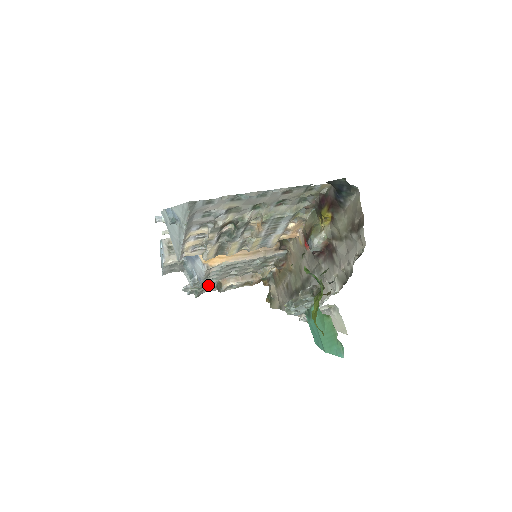
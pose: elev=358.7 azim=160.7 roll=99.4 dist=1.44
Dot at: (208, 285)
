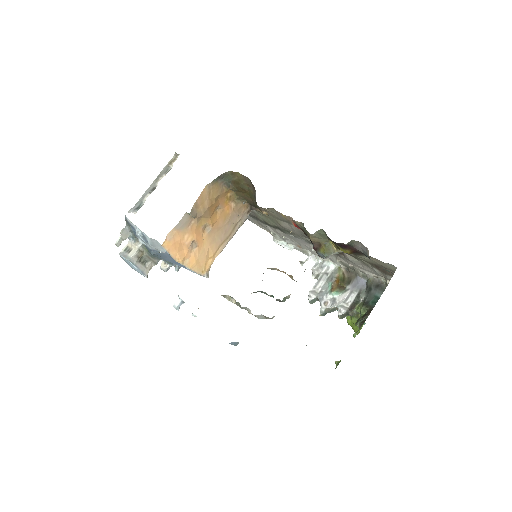
Dot at: occluded
